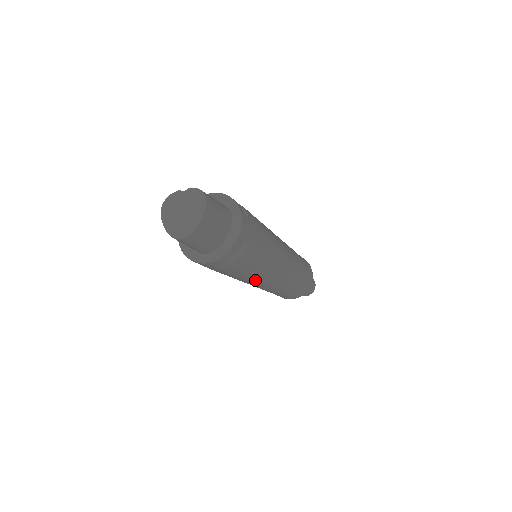
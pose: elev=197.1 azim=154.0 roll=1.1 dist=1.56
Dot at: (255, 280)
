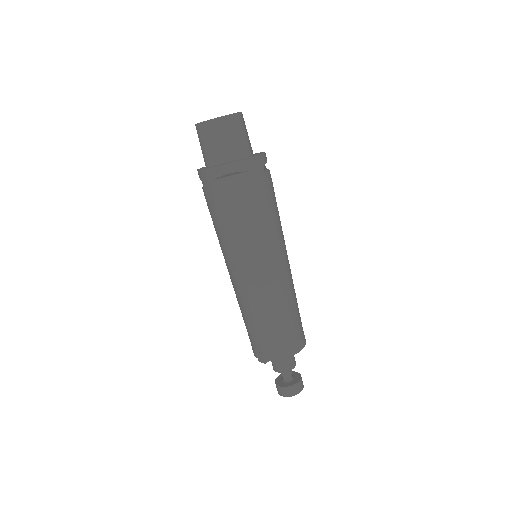
Dot at: (278, 241)
